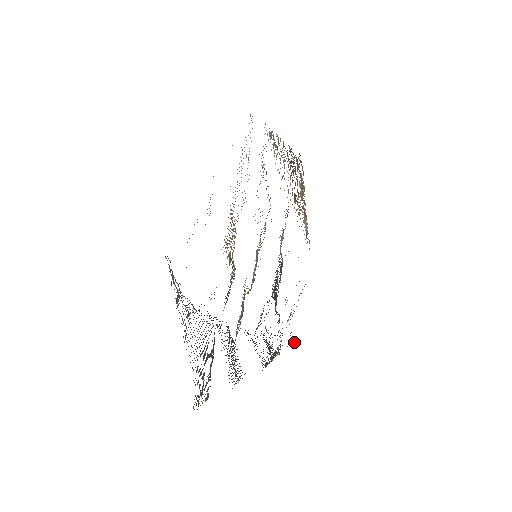
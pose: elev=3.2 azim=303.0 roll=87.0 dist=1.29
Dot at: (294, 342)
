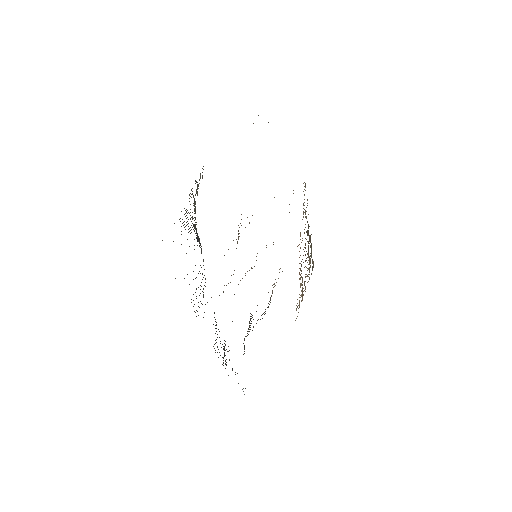
Dot at: occluded
